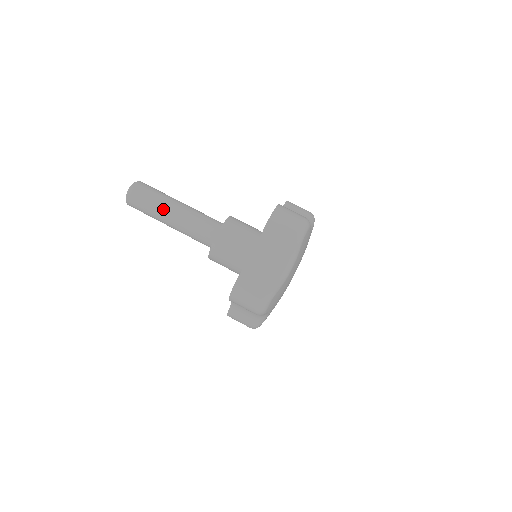
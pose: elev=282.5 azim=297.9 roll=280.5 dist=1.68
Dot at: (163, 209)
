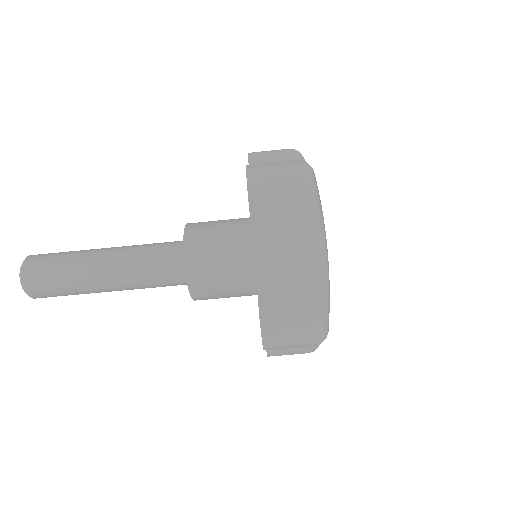
Dot at: occluded
